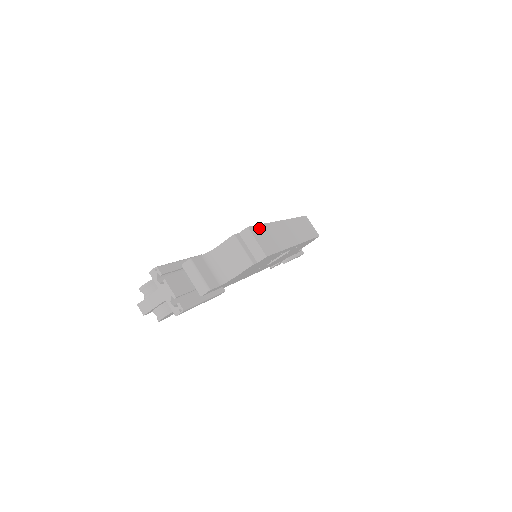
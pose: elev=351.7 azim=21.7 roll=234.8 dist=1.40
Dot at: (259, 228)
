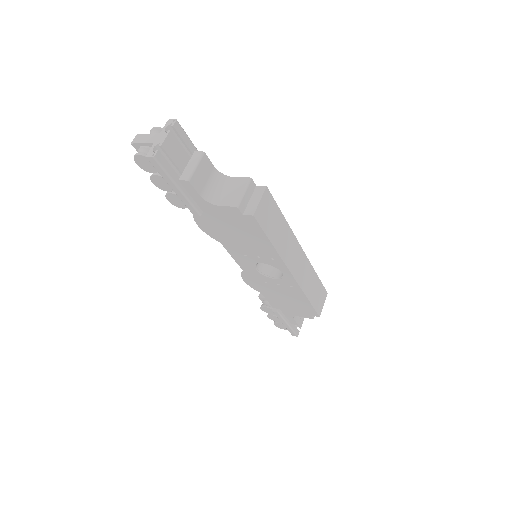
Dot at: (275, 206)
